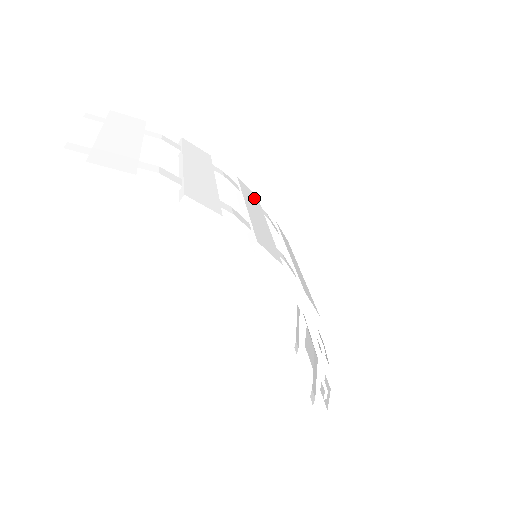
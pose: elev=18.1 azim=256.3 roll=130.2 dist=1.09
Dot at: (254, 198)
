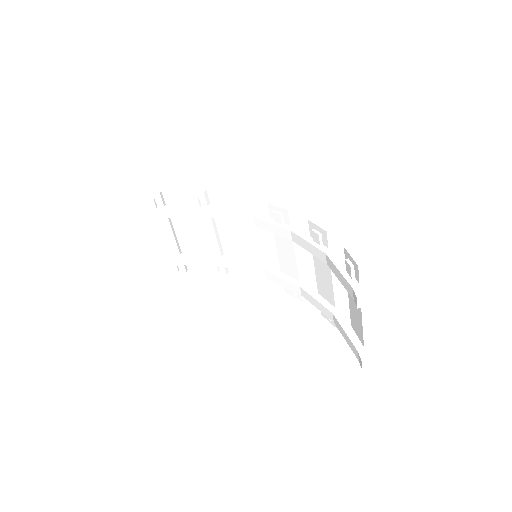
Dot at: occluded
